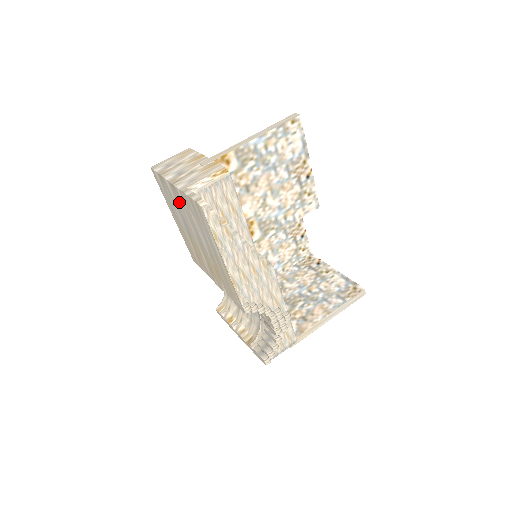
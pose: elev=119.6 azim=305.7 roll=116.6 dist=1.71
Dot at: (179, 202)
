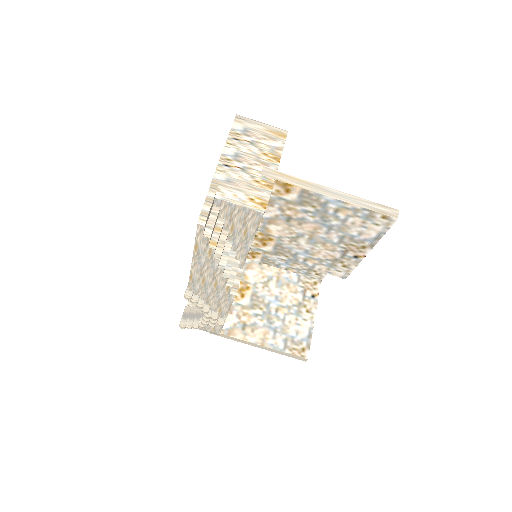
Dot at: occluded
